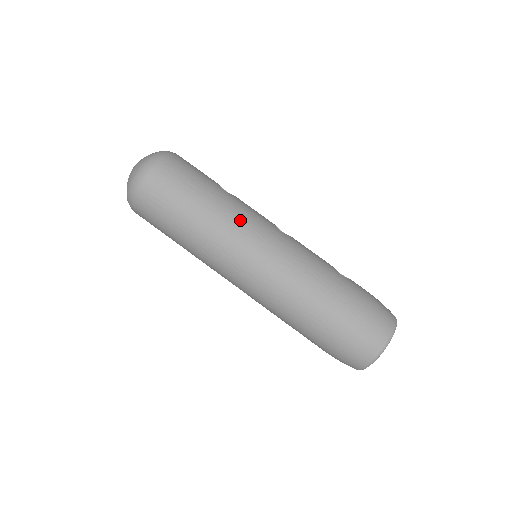
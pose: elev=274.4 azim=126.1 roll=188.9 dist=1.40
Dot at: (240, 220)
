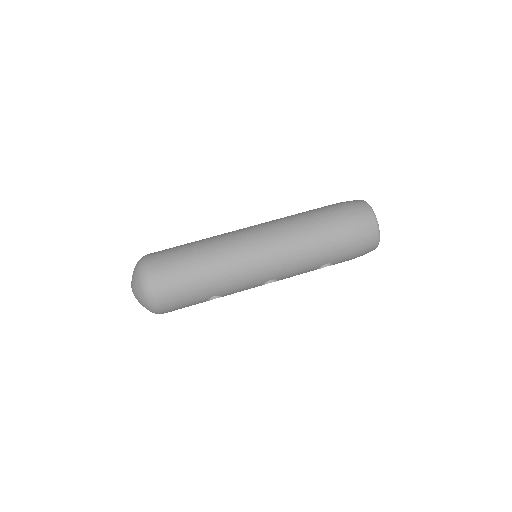
Dot at: (227, 240)
